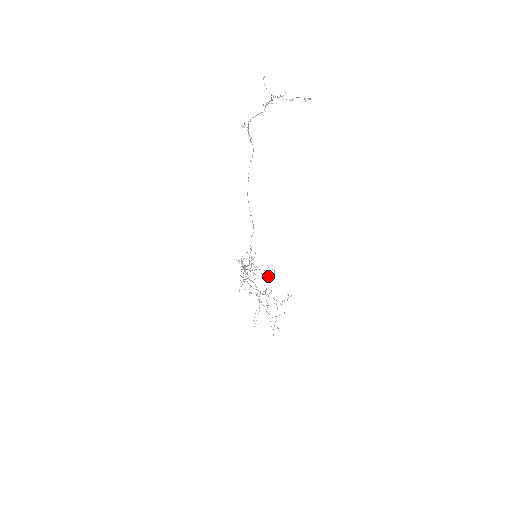
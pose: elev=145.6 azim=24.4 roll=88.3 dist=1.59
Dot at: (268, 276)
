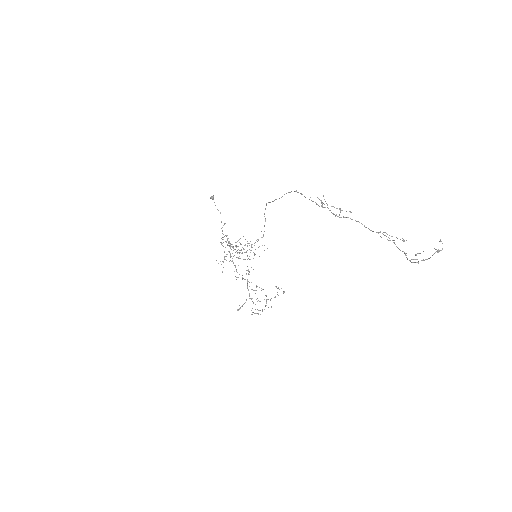
Dot at: occluded
